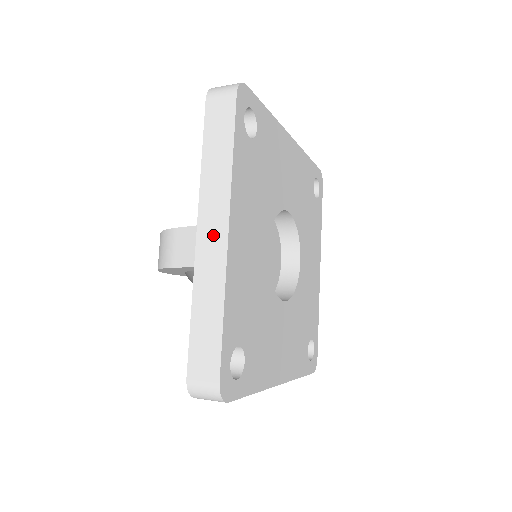
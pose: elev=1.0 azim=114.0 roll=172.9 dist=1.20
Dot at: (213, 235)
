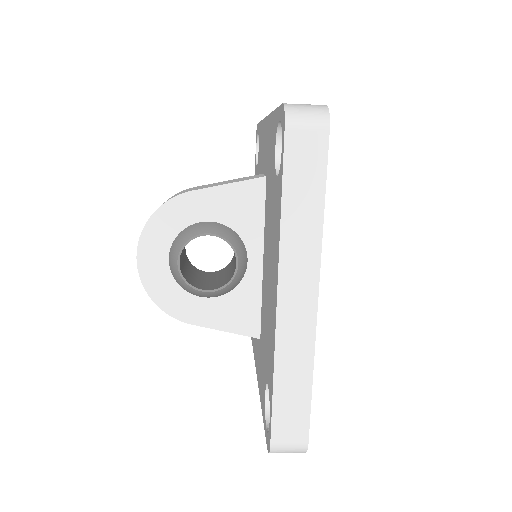
Dot at: occluded
